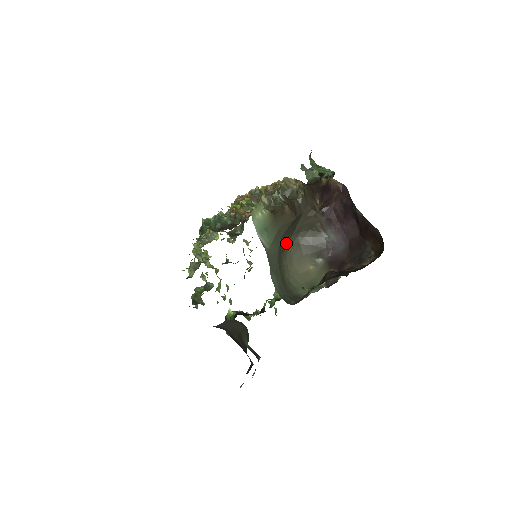
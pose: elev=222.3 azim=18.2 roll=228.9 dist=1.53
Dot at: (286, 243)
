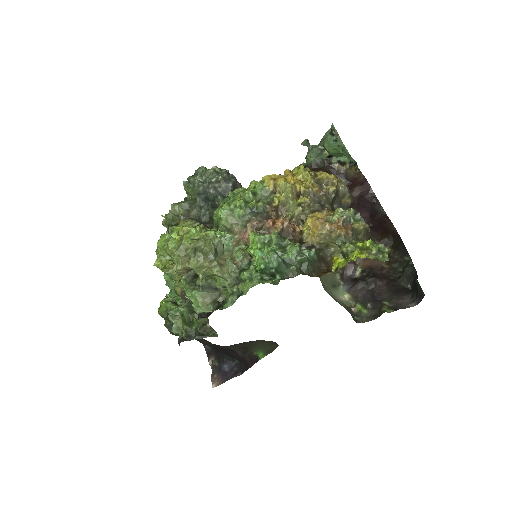
Dot at: occluded
